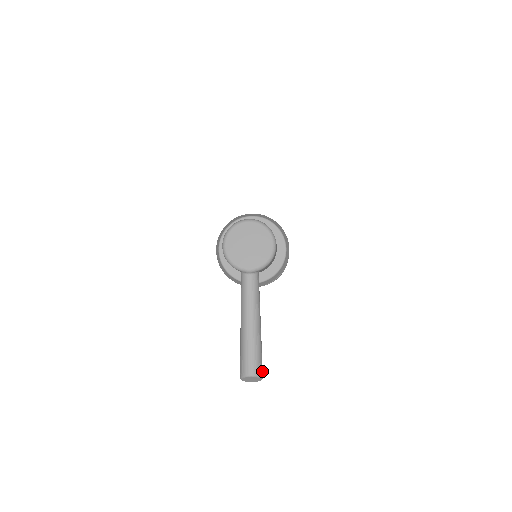
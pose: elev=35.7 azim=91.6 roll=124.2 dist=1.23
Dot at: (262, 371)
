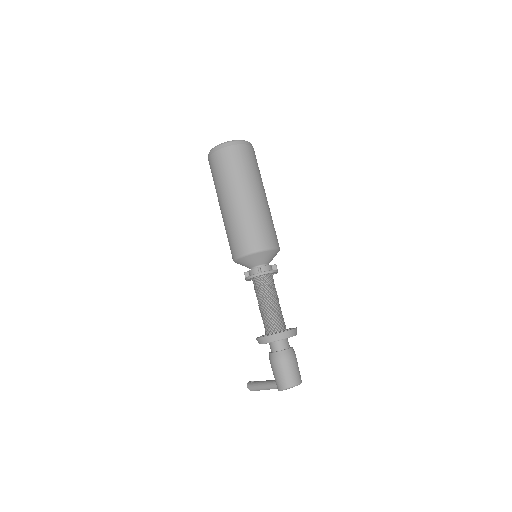
Dot at: occluded
